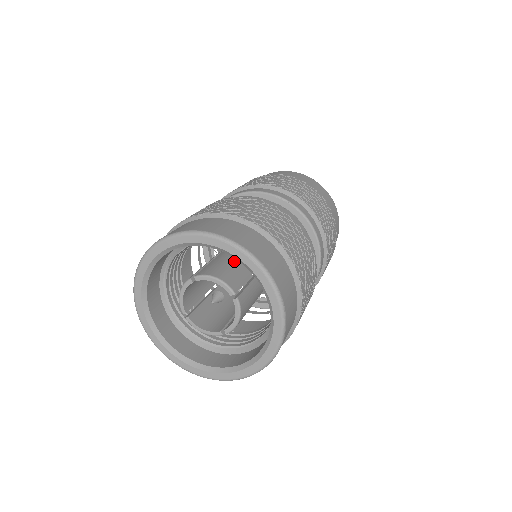
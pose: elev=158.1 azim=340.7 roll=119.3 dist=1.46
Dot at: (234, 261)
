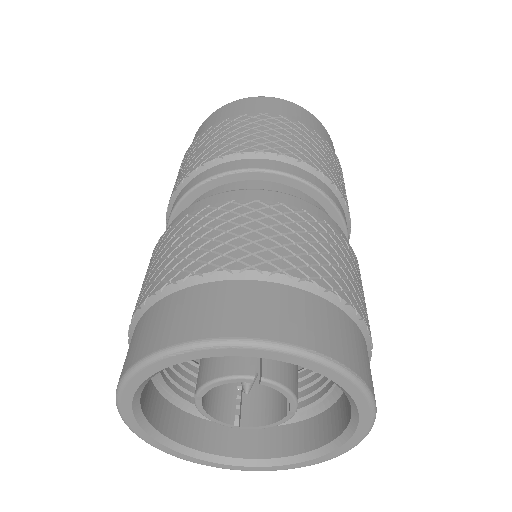
Dot at: occluded
